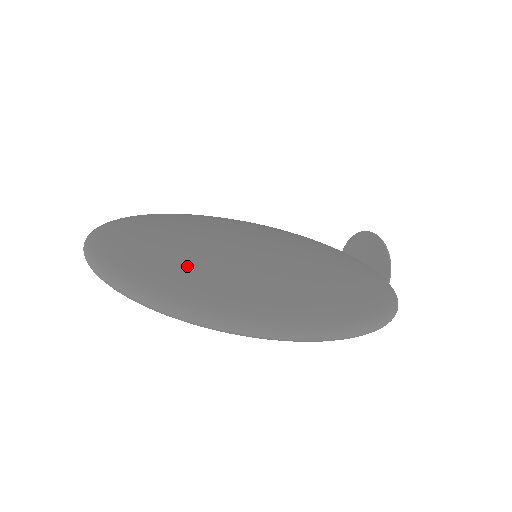
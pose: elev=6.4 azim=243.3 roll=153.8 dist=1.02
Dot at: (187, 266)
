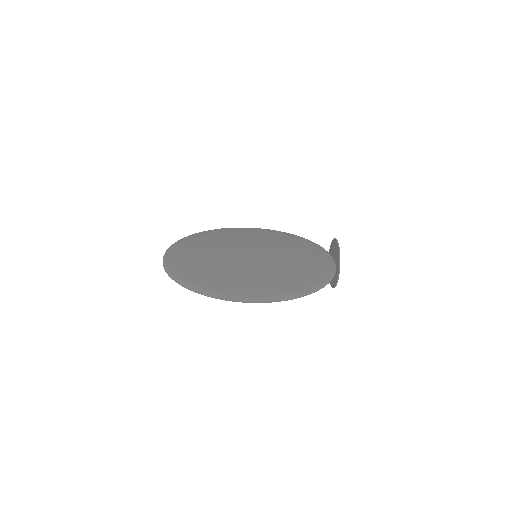
Dot at: (203, 264)
